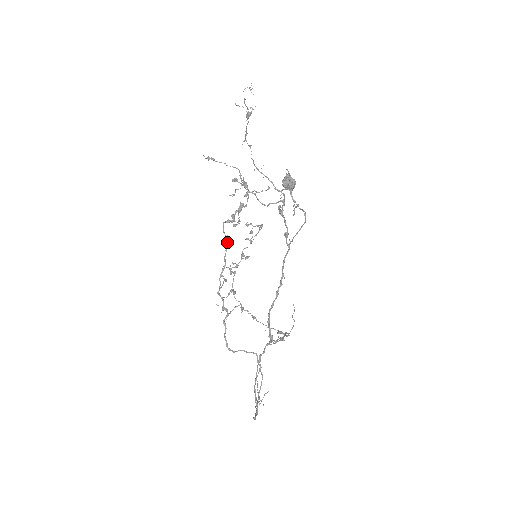
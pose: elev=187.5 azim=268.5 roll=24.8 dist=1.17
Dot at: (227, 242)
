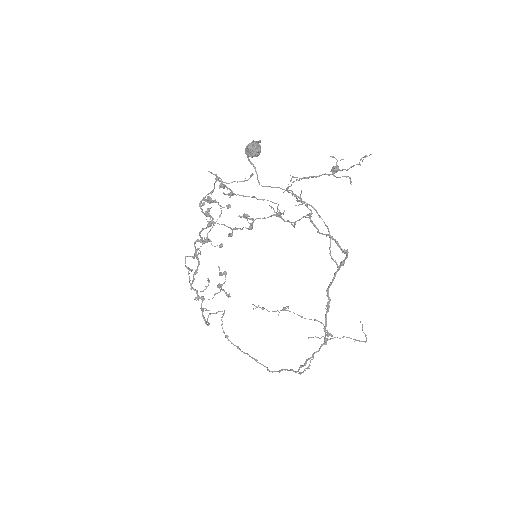
Dot at: (202, 242)
